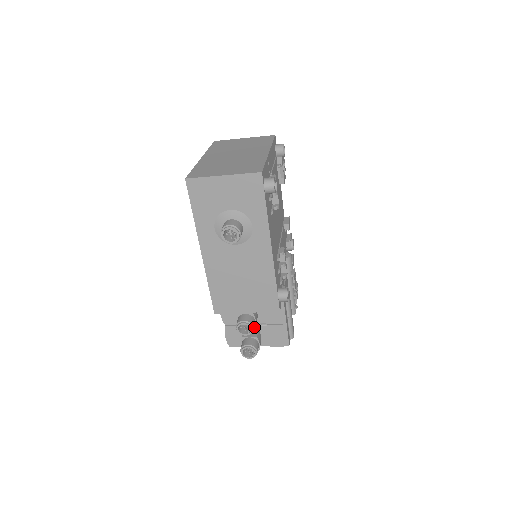
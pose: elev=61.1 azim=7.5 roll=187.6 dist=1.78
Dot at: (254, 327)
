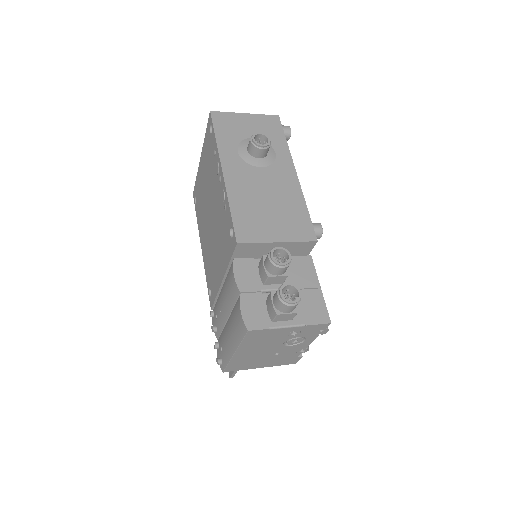
Dot at: (286, 274)
